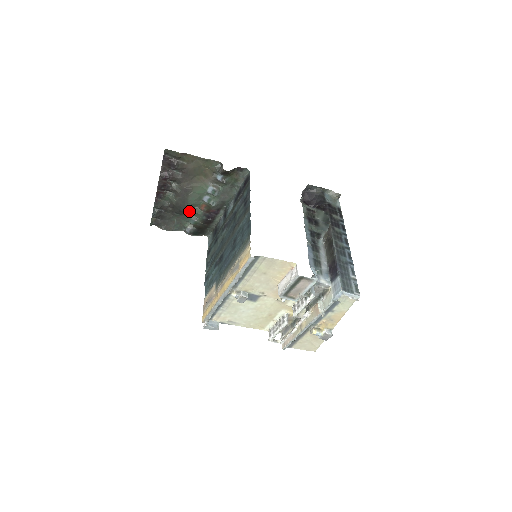
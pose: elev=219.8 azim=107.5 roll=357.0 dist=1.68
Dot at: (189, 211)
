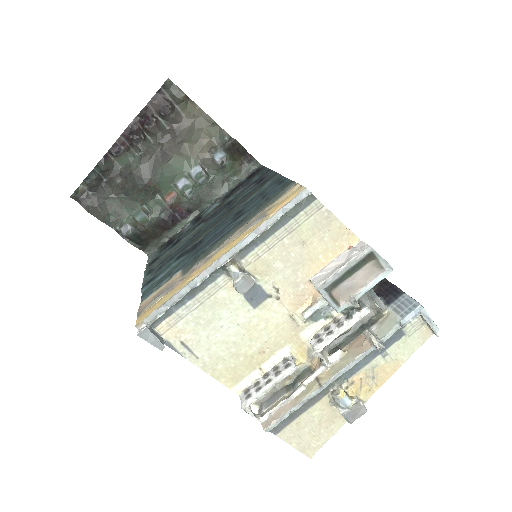
Dot at: (146, 195)
